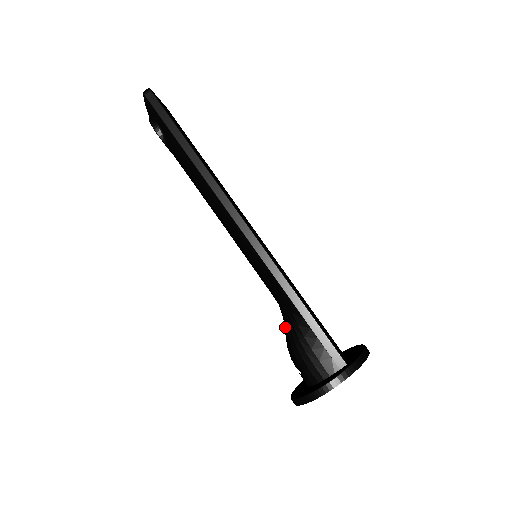
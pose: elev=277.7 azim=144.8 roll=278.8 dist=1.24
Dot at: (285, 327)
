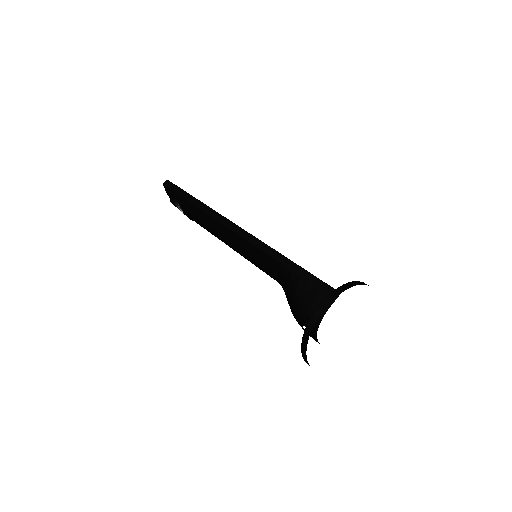
Dot at: occluded
